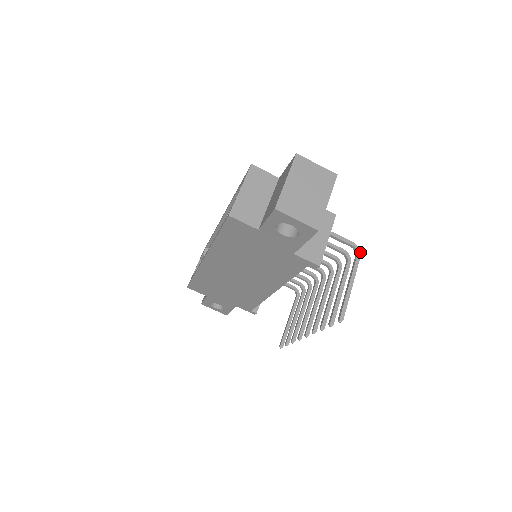
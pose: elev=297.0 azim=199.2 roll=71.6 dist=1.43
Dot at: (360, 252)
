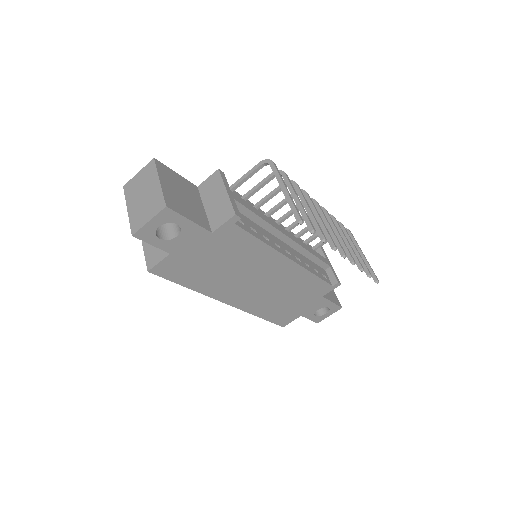
Dot at: (270, 160)
